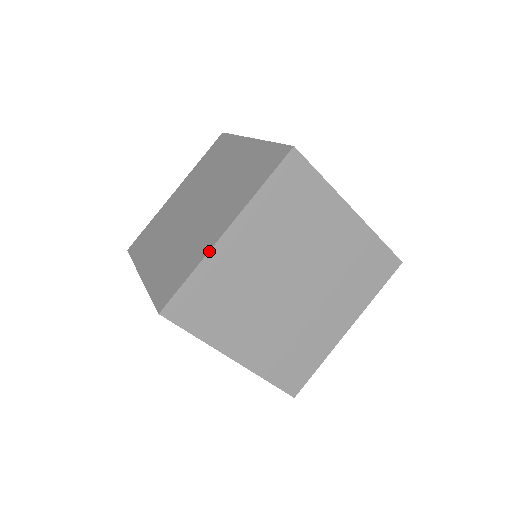
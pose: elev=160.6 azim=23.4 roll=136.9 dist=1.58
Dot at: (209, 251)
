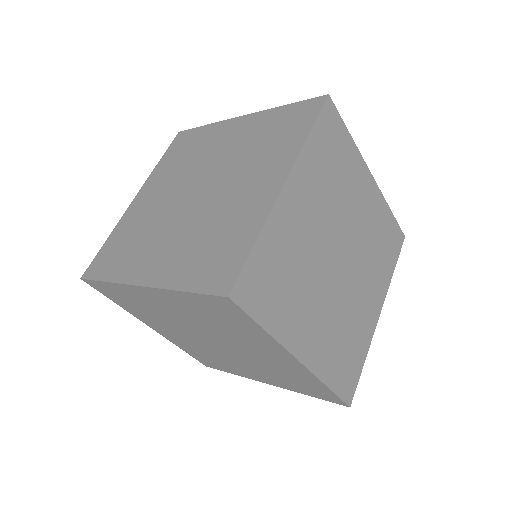
Dot at: (271, 209)
